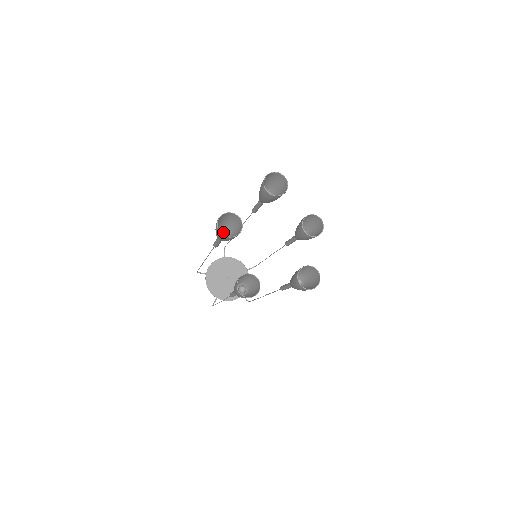
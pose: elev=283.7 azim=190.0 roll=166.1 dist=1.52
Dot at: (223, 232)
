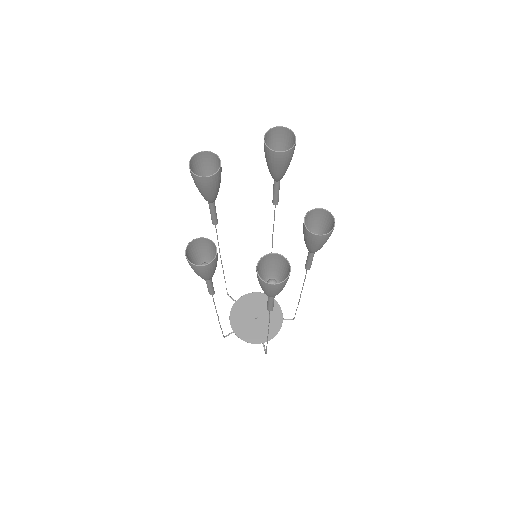
Dot at: occluded
